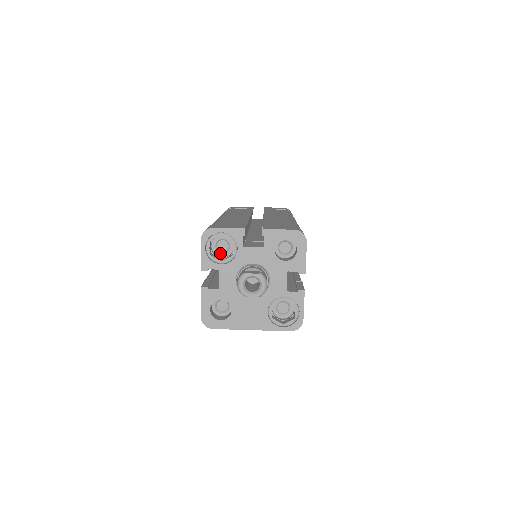
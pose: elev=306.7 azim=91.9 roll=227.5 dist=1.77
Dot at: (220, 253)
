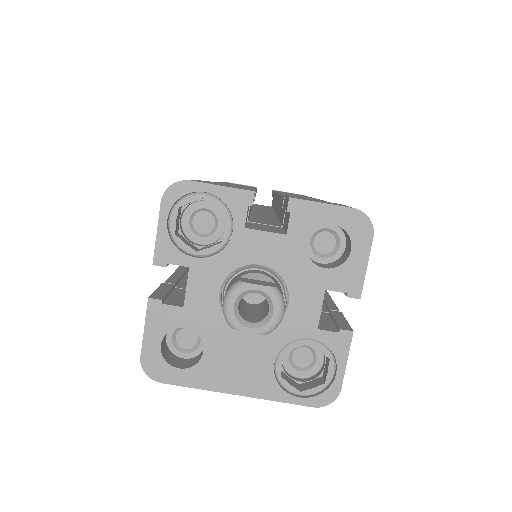
Dot at: (196, 236)
